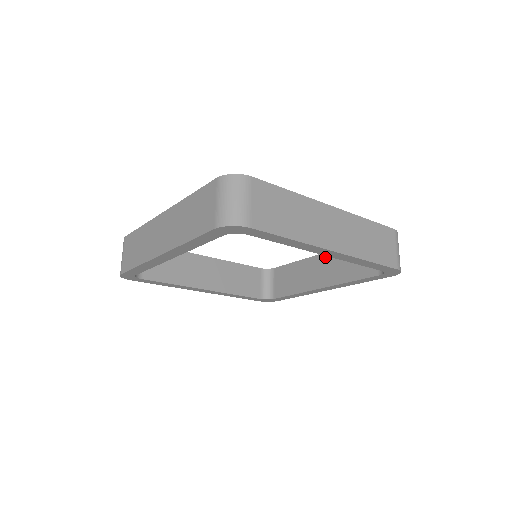
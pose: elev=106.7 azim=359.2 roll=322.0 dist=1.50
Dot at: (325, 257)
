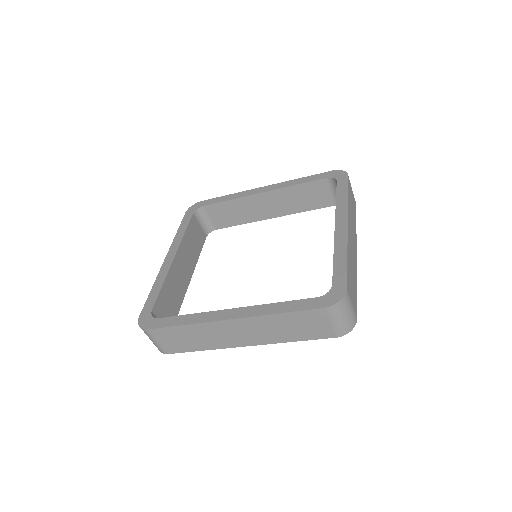
Dot at: (270, 195)
